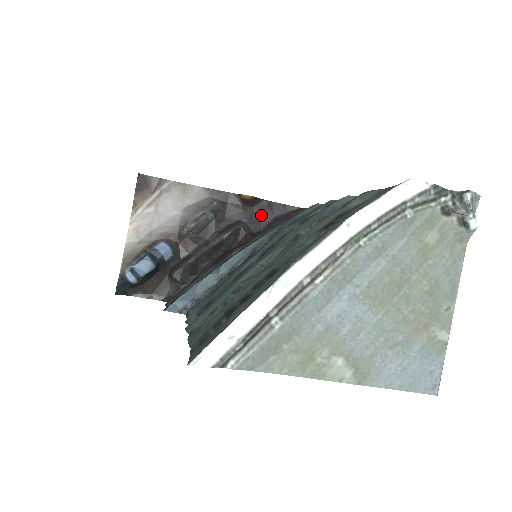
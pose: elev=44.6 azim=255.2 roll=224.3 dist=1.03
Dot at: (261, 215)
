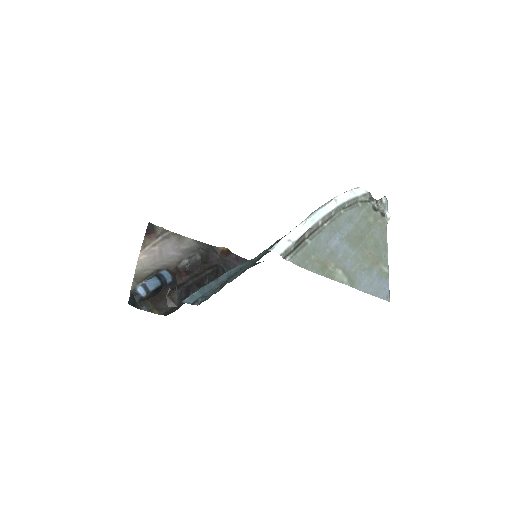
Dot at: (231, 264)
